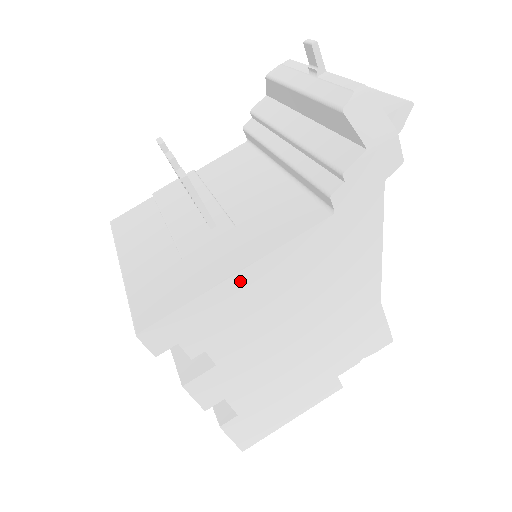
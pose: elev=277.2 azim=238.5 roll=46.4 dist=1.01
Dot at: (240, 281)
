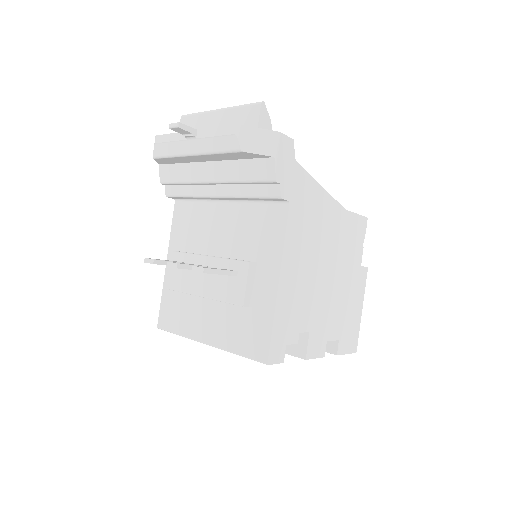
Dot at: (283, 285)
